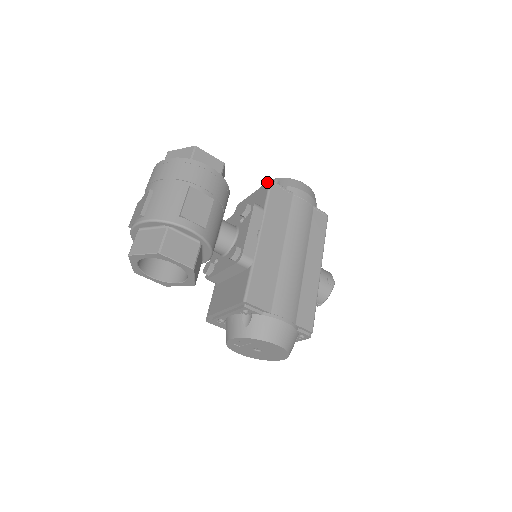
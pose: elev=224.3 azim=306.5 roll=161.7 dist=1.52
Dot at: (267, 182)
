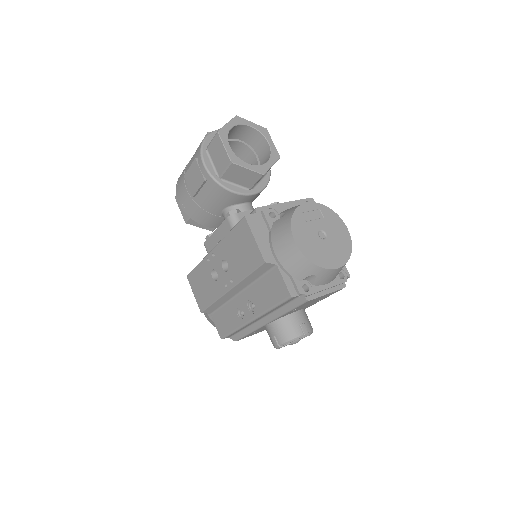
Dot at: occluded
